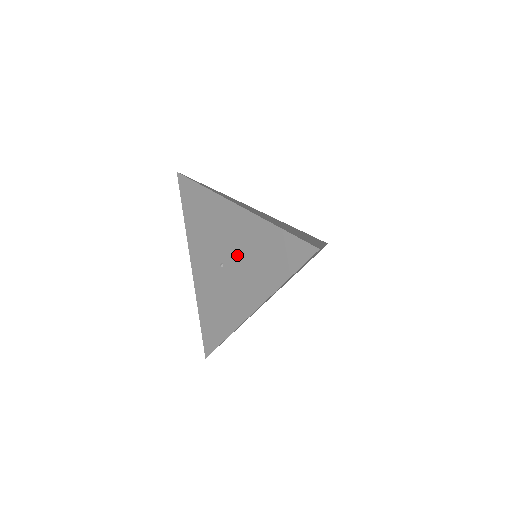
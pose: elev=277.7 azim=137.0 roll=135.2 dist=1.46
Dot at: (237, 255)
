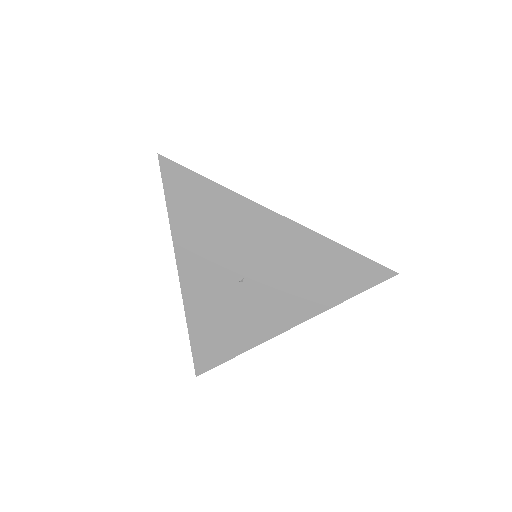
Dot at: (270, 271)
